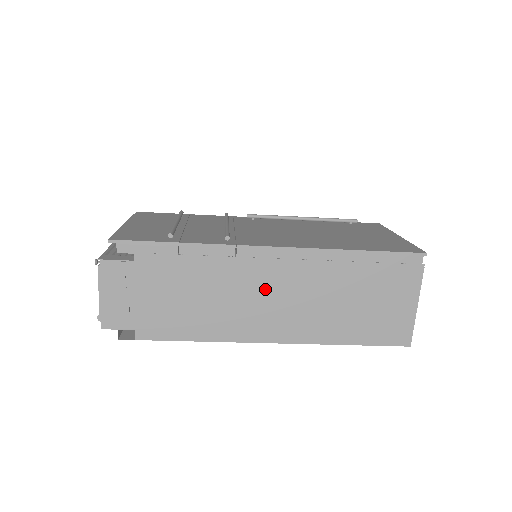
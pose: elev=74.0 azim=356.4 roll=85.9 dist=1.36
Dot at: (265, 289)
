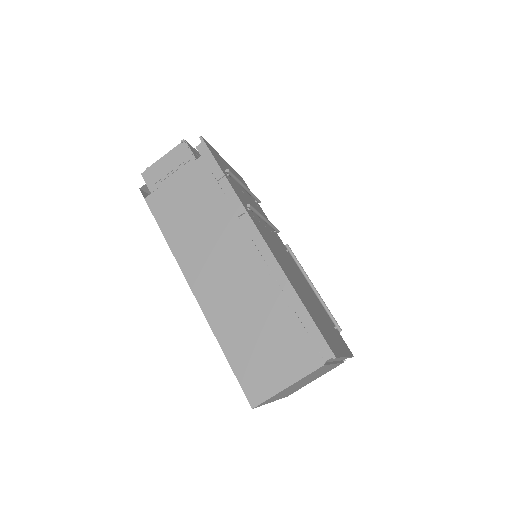
Dot at: (228, 254)
